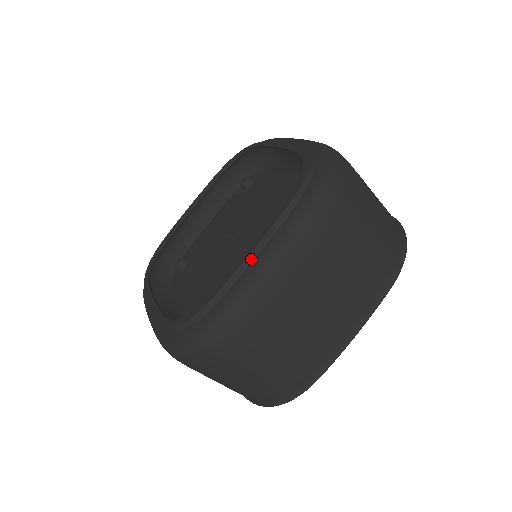
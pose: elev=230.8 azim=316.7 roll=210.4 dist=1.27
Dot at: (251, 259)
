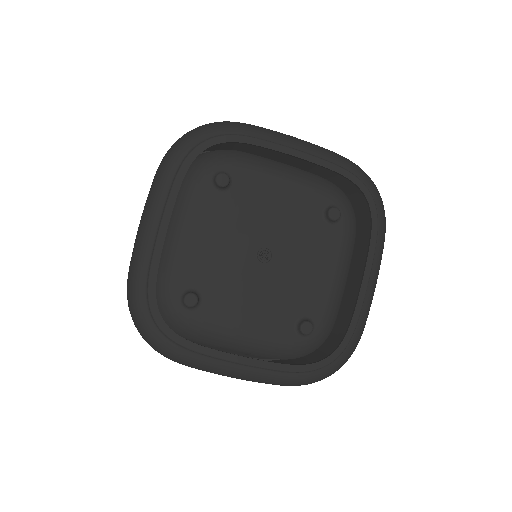
Dot at: (235, 363)
